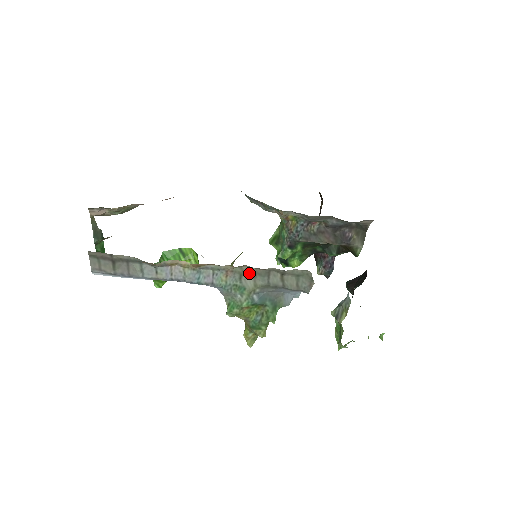
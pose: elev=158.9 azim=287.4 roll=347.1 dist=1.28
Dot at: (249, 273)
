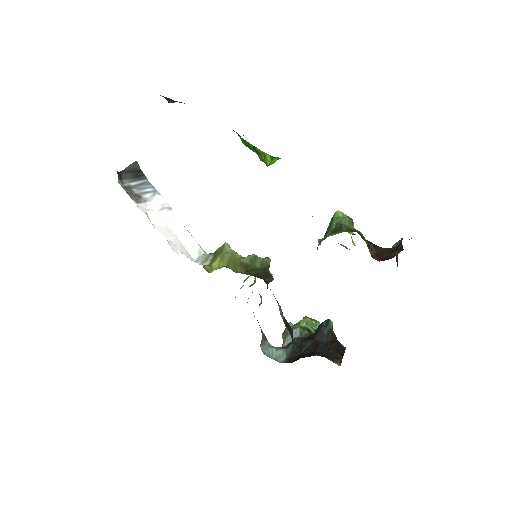
Dot at: occluded
